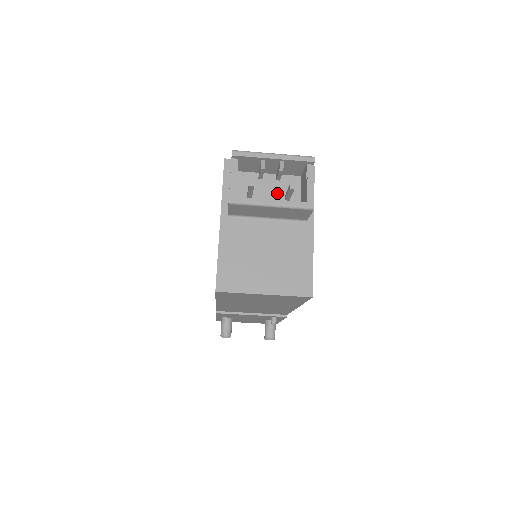
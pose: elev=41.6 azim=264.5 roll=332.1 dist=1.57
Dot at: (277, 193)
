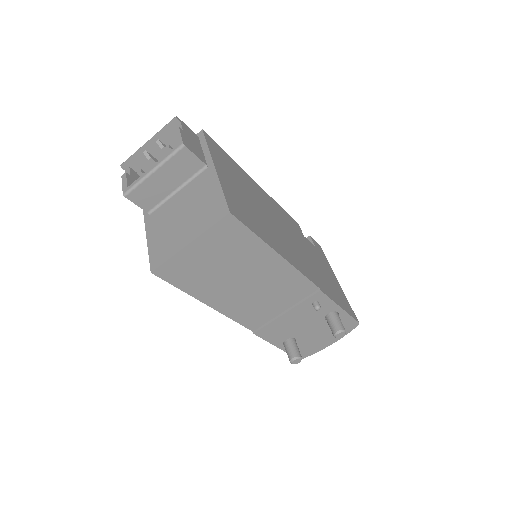
Dot at: occluded
